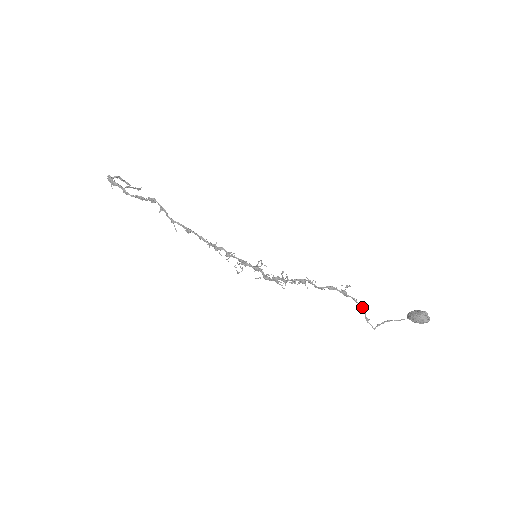
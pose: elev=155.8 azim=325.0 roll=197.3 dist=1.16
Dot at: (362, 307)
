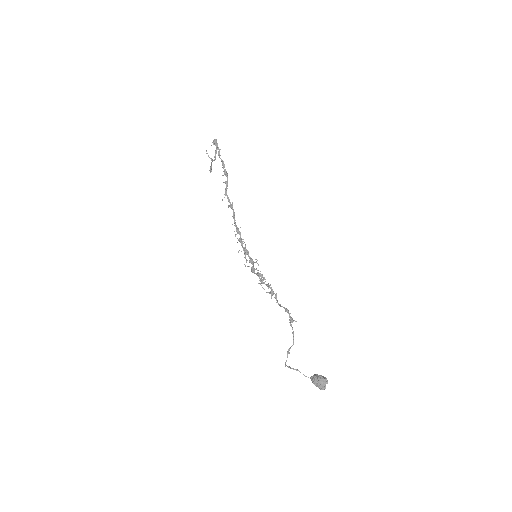
Dot at: (293, 340)
